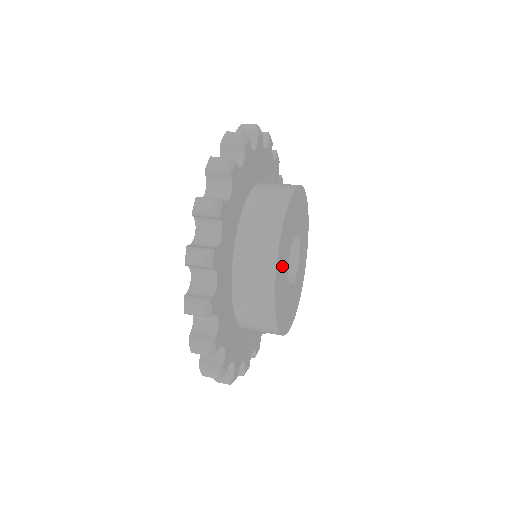
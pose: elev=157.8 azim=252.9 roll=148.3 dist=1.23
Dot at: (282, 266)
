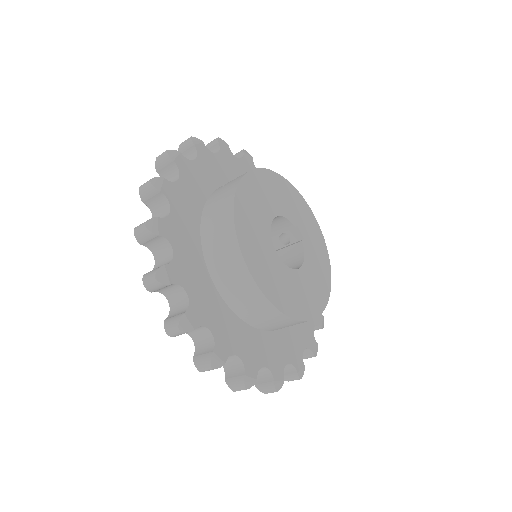
Dot at: (252, 216)
